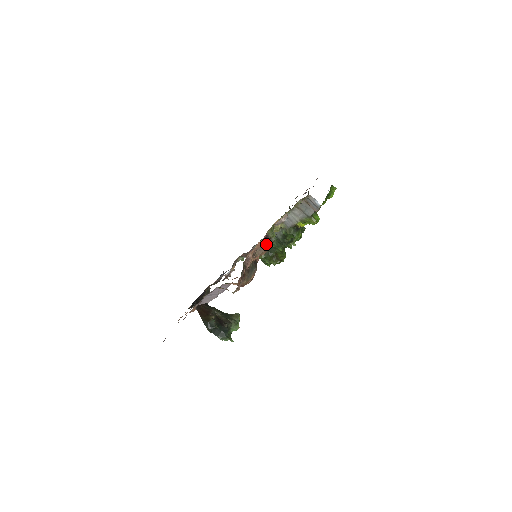
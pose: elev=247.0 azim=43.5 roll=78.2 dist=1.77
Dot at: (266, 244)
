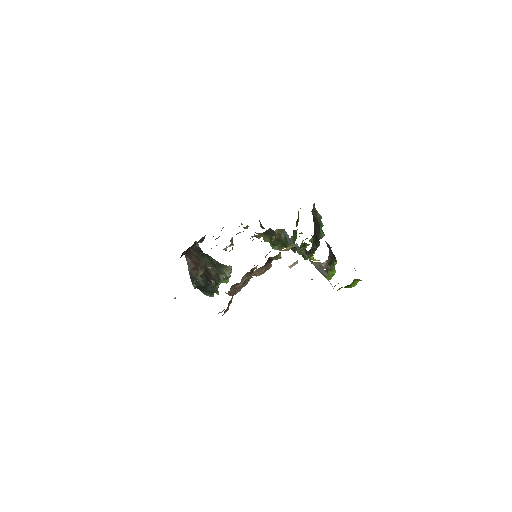
Dot at: (267, 266)
